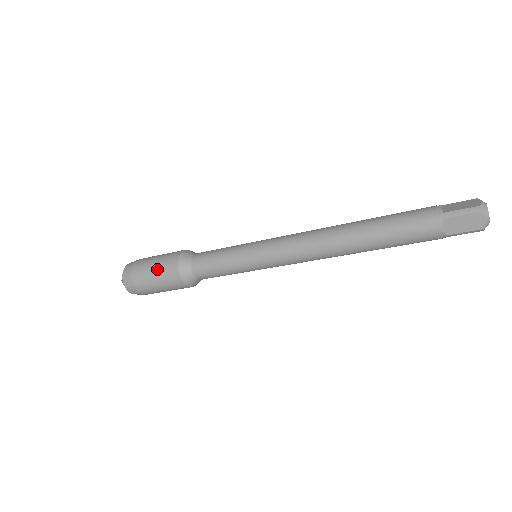
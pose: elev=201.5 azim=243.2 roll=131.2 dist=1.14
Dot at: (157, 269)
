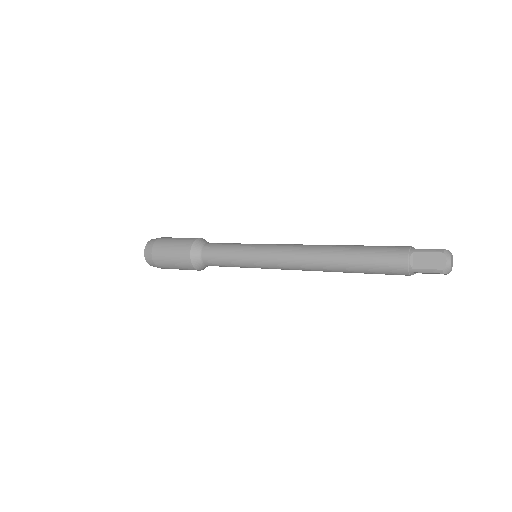
Dot at: (176, 265)
